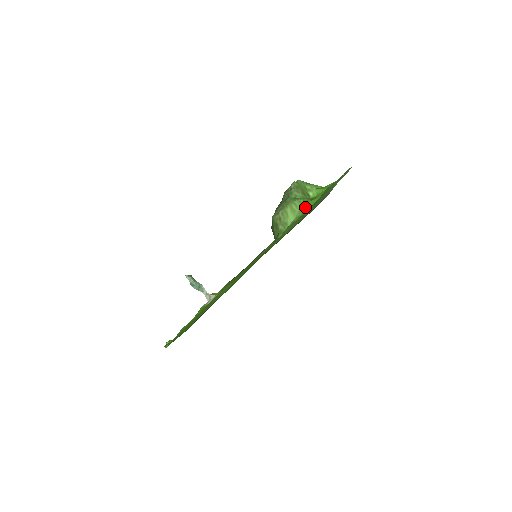
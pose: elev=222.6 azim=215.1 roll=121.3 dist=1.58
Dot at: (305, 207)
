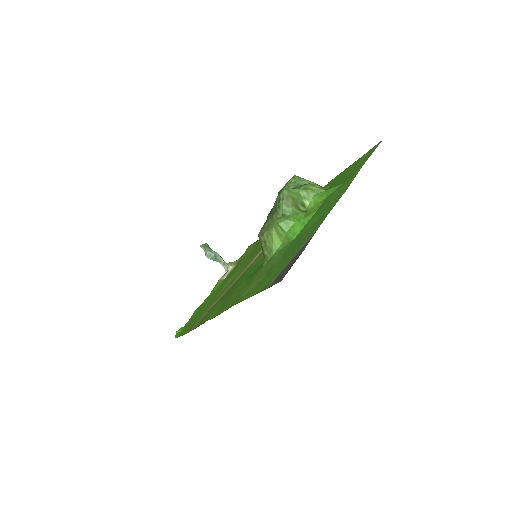
Dot at: (292, 233)
